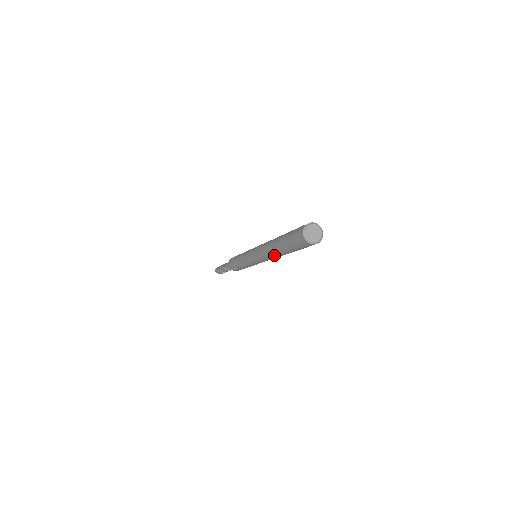
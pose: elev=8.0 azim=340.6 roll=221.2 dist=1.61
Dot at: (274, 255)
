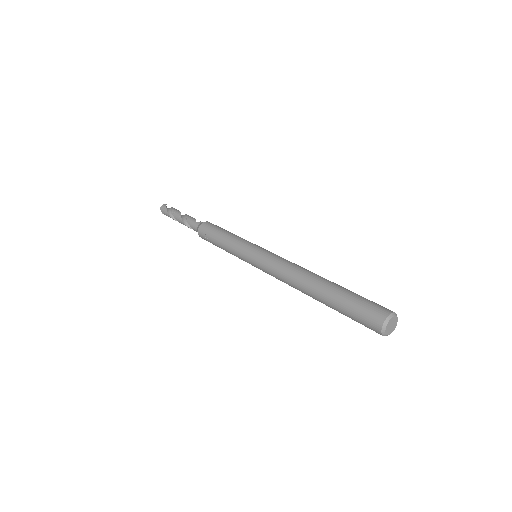
Dot at: (301, 289)
